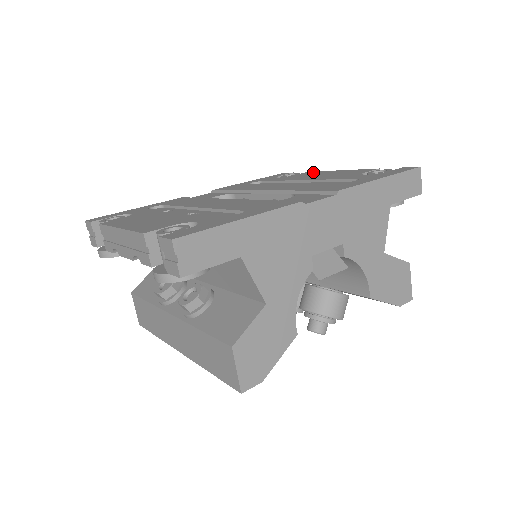
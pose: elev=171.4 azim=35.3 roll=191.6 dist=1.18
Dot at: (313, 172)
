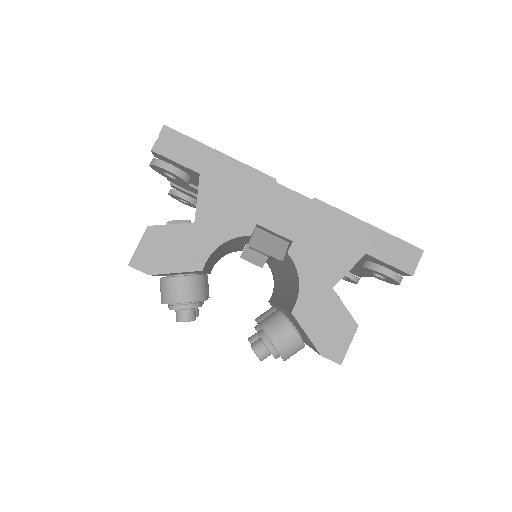
Dot at: occluded
